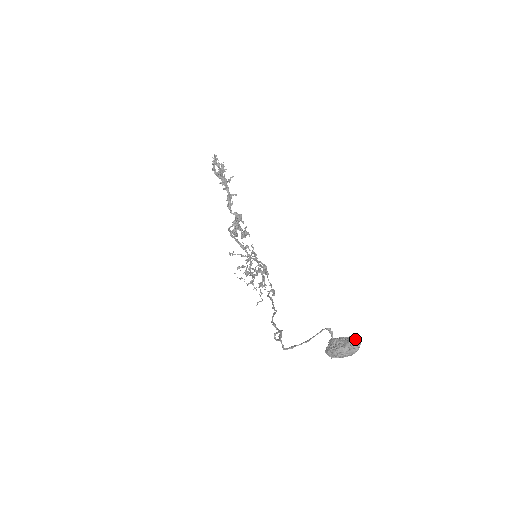
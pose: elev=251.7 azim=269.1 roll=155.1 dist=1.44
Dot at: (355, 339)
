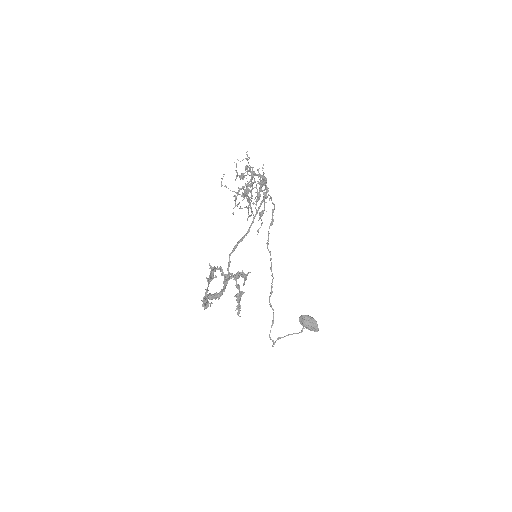
Dot at: (316, 330)
